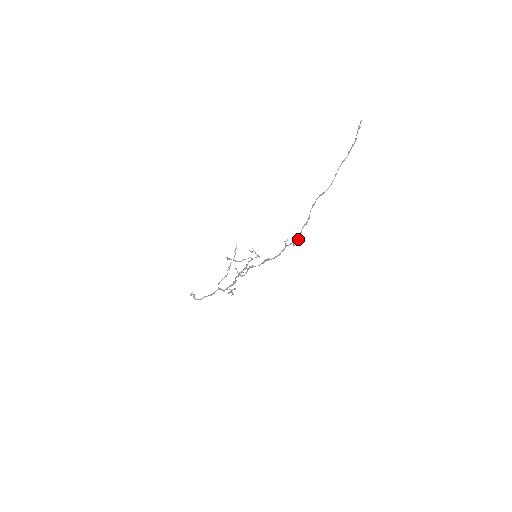
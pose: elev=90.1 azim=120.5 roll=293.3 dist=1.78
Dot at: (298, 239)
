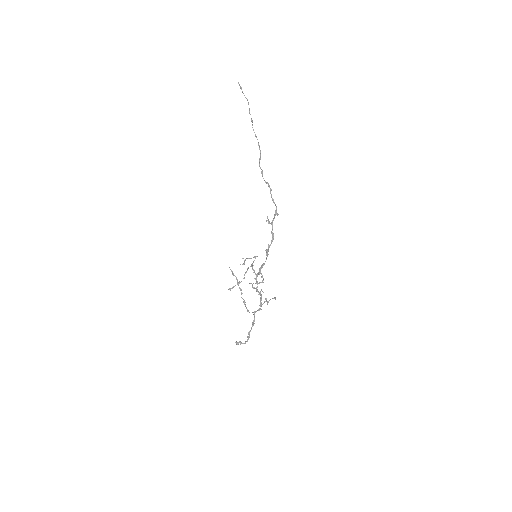
Dot at: (276, 207)
